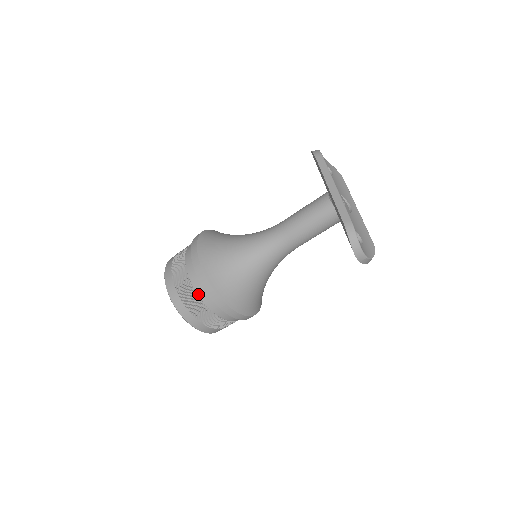
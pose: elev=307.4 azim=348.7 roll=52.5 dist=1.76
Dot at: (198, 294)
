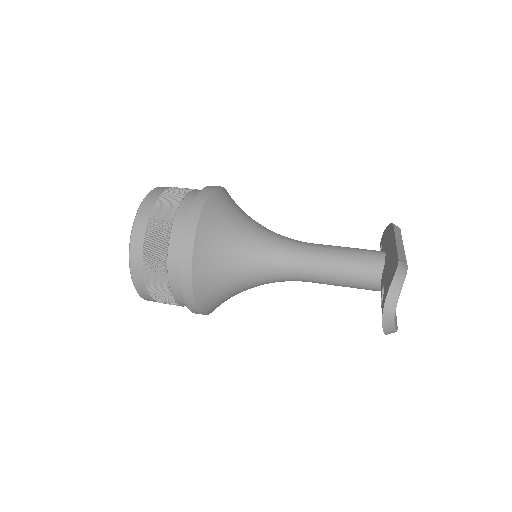
Dot at: (176, 216)
